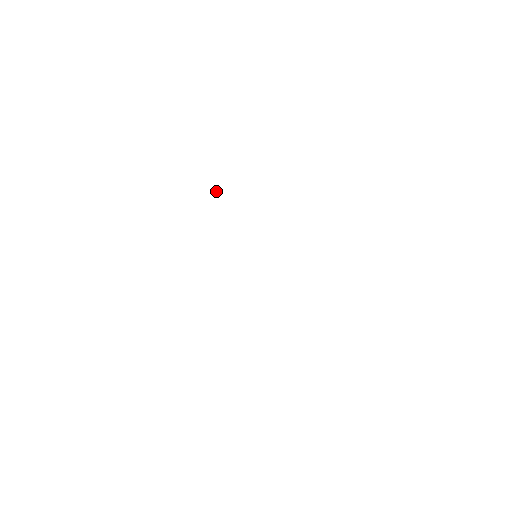
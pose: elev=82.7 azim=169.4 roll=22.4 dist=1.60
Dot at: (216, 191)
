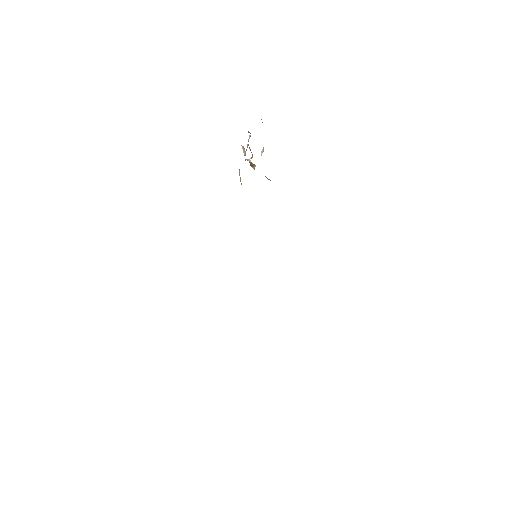
Dot at: (250, 158)
